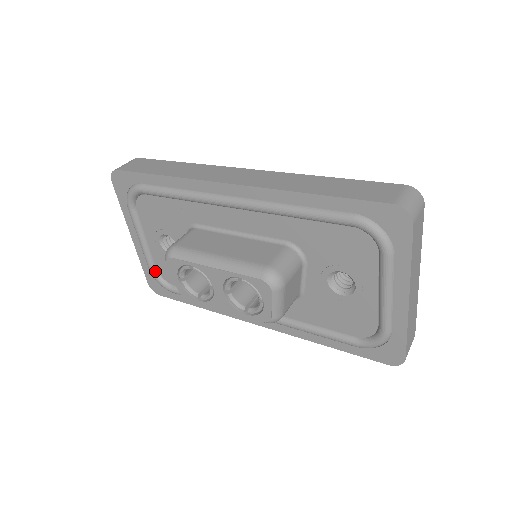
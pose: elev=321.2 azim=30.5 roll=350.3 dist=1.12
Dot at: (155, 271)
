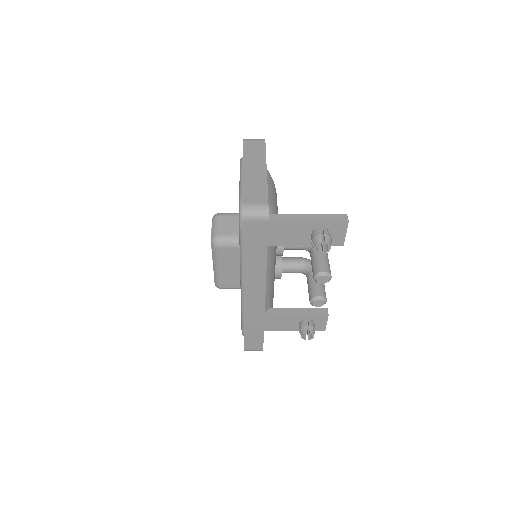
Dot at: occluded
